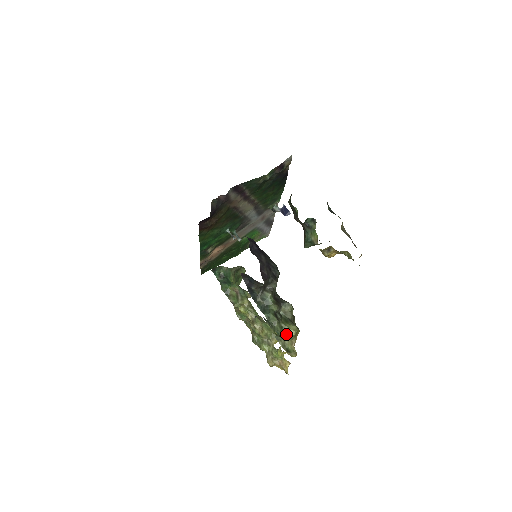
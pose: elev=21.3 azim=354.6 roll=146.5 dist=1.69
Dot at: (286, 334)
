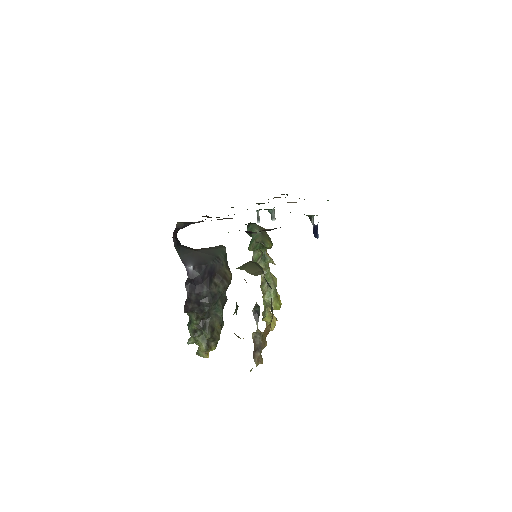
Dot at: (199, 345)
